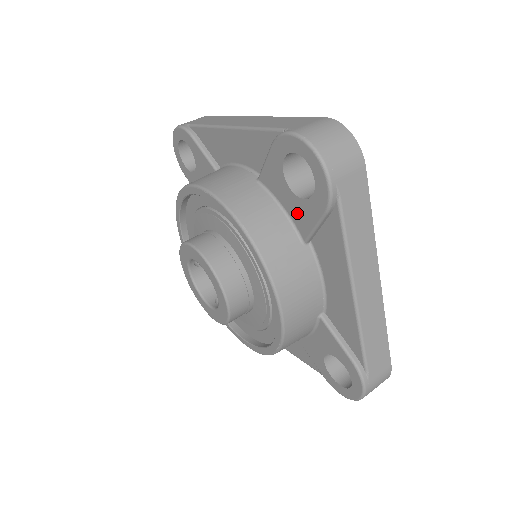
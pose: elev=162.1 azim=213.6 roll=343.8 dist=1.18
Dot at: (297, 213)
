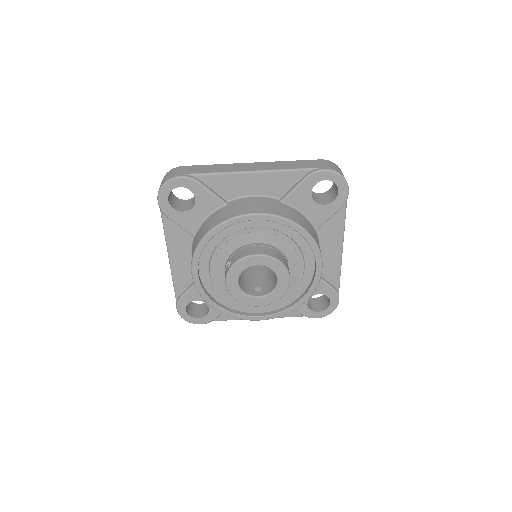
Dot at: (316, 214)
